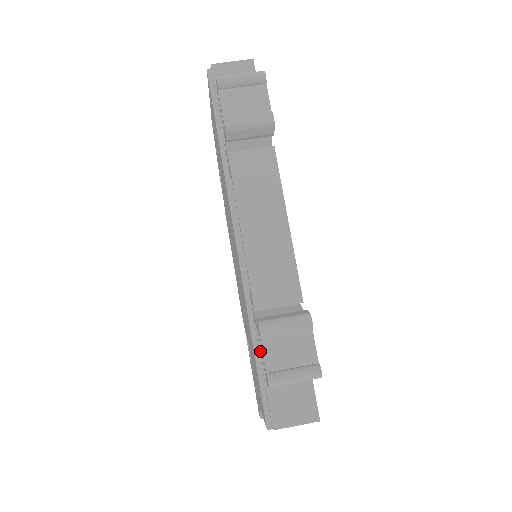
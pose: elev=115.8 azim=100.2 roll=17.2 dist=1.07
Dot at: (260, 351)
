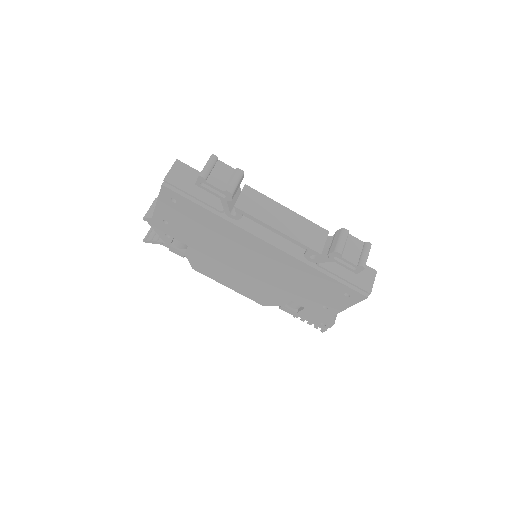
Dot at: (332, 272)
